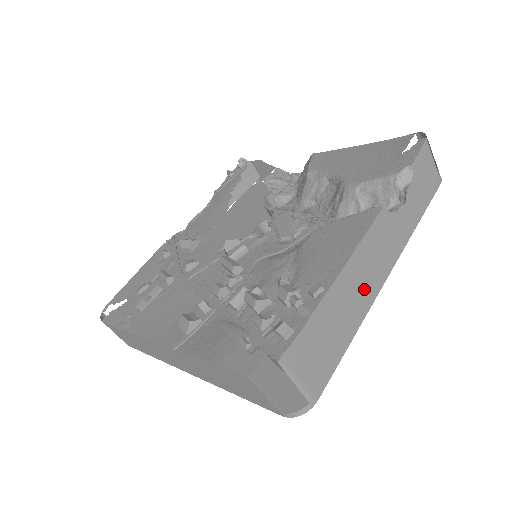
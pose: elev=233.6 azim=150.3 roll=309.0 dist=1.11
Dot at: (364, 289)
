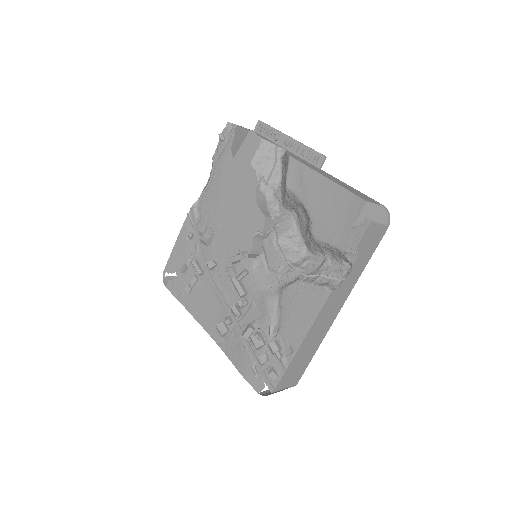
Dot at: (321, 331)
